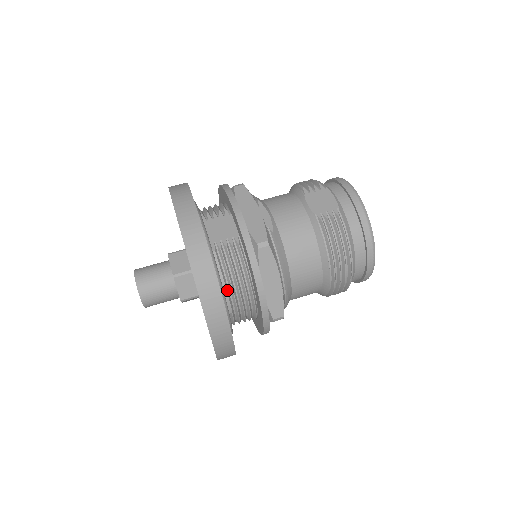
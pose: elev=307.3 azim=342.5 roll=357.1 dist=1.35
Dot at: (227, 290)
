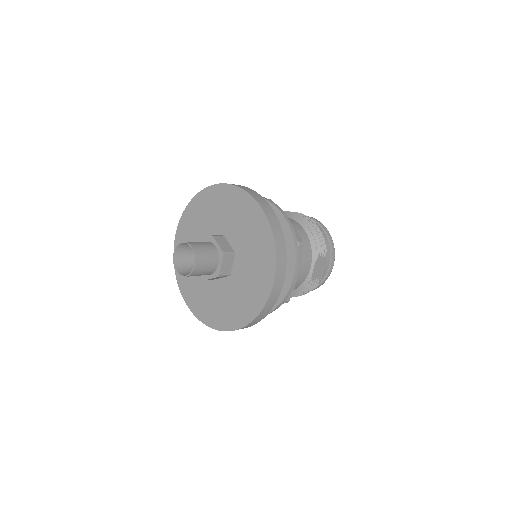
Dot at: occluded
